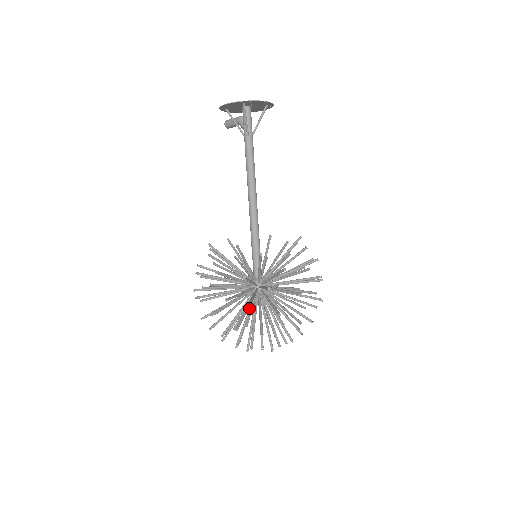
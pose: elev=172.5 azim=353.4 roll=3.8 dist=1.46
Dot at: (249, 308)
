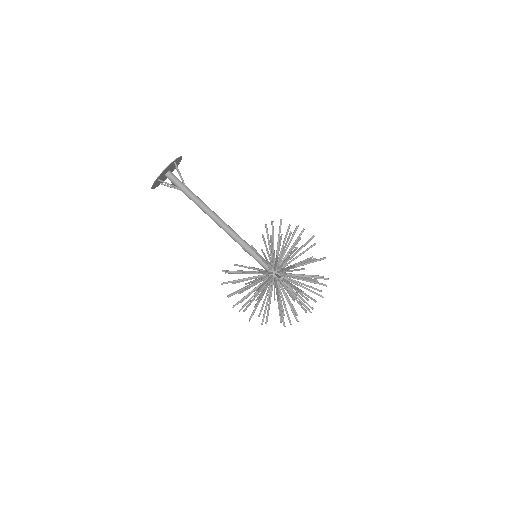
Dot at: occluded
